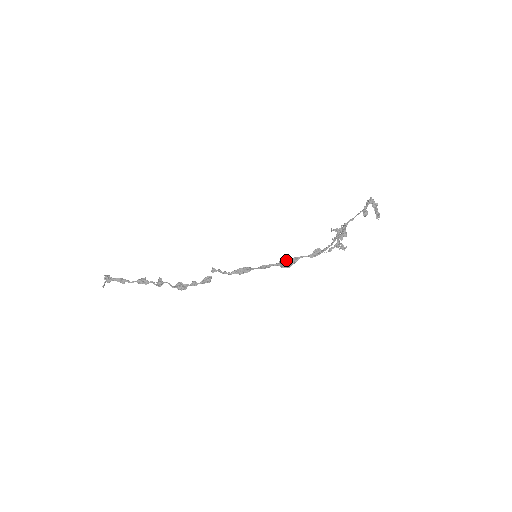
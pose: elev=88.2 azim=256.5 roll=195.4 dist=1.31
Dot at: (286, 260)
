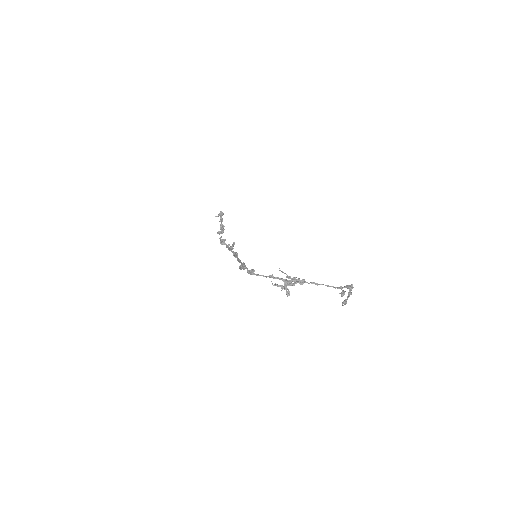
Dot at: (243, 264)
